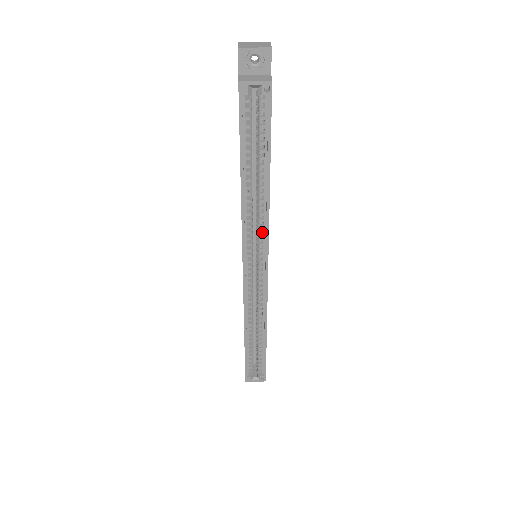
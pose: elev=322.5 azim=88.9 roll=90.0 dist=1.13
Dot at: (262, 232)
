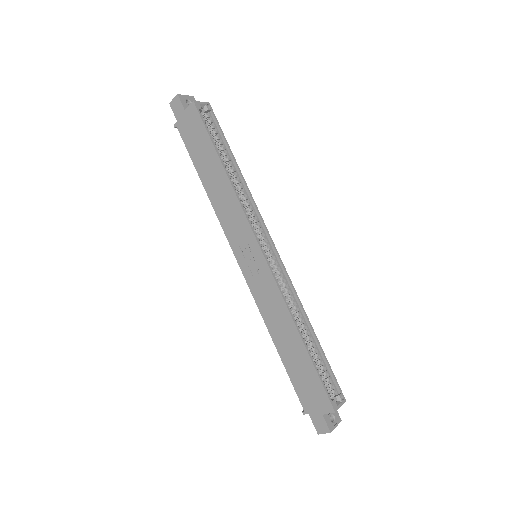
Dot at: (254, 214)
